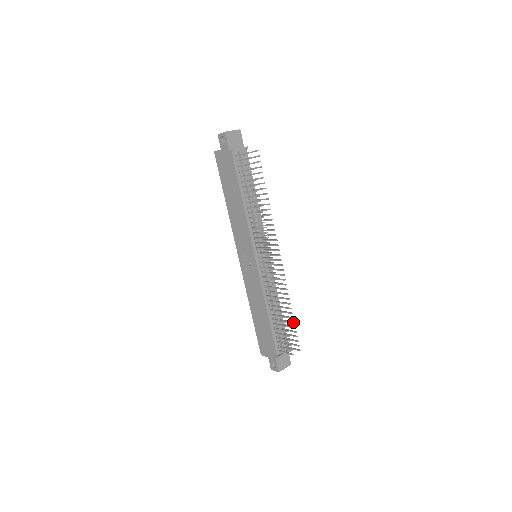
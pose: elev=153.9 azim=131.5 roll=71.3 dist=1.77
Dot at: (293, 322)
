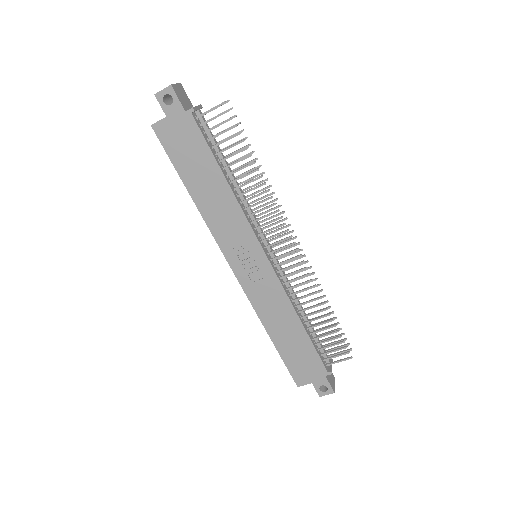
Dot at: (335, 318)
